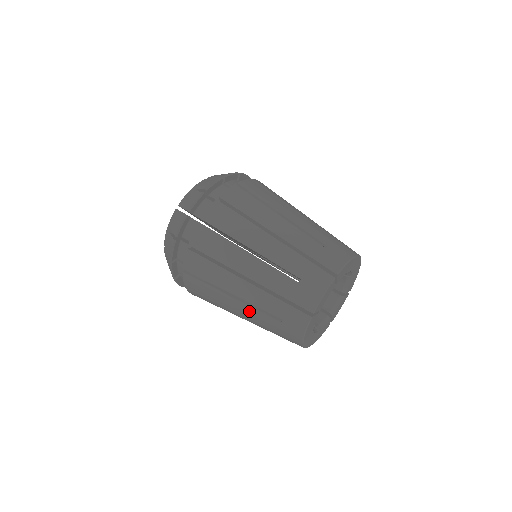
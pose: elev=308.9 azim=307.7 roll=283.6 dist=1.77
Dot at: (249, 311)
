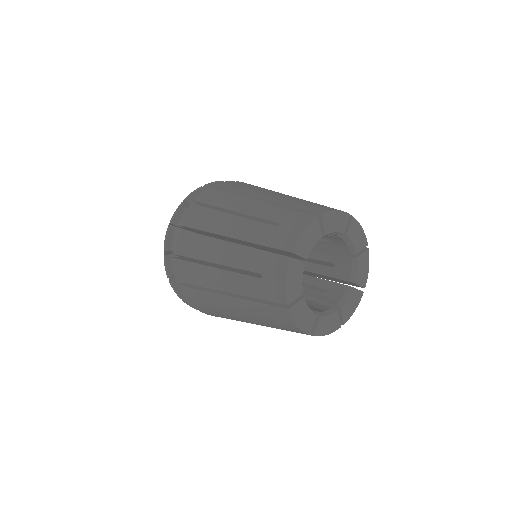
Dot at: (231, 280)
